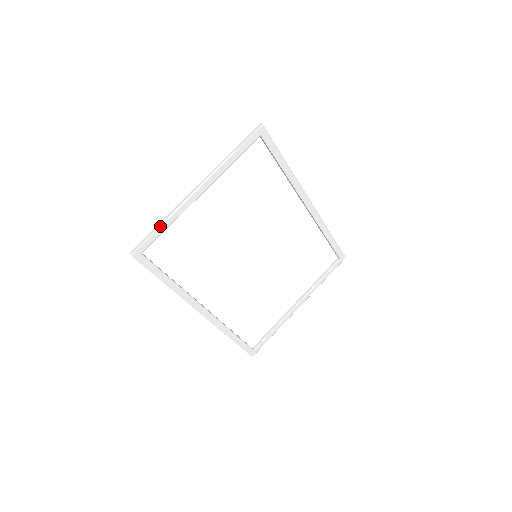
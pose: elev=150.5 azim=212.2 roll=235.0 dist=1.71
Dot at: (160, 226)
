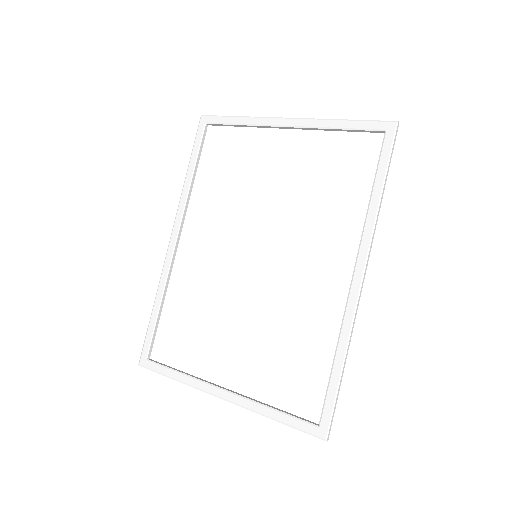
Dot at: (236, 117)
